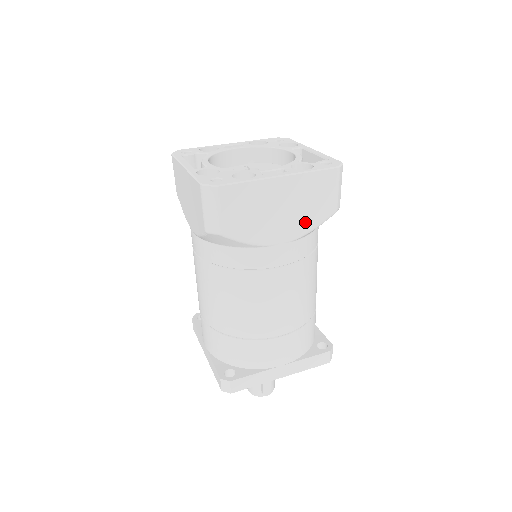
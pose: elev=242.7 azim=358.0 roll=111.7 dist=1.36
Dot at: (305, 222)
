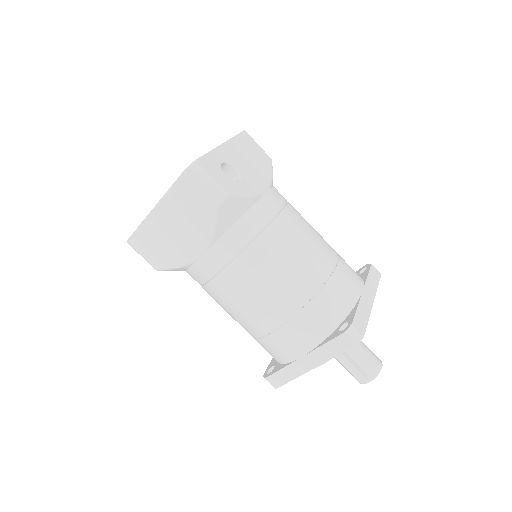
Dot at: (202, 230)
